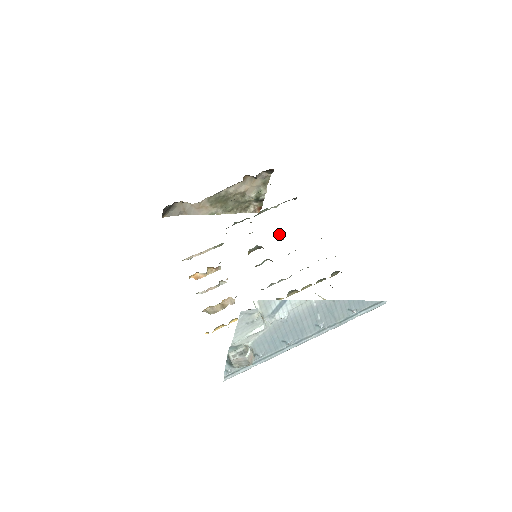
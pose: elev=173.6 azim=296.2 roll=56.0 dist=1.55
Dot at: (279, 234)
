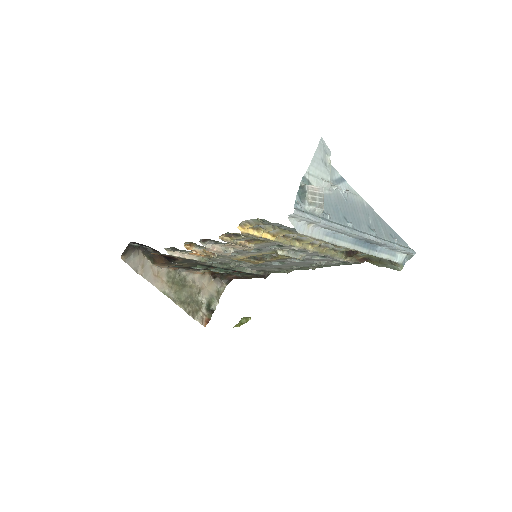
Dot at: occluded
